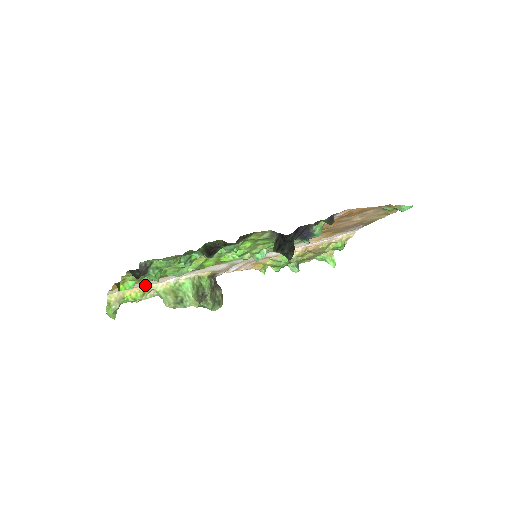
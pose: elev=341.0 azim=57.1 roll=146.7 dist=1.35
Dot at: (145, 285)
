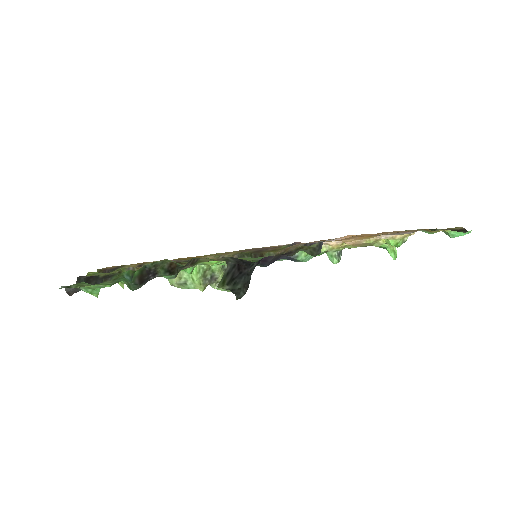
Dot at: occluded
